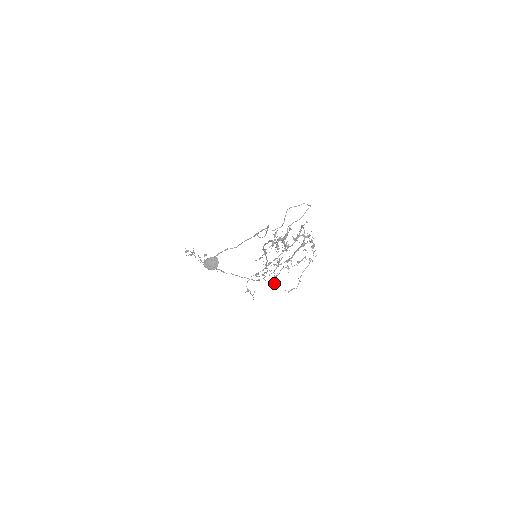
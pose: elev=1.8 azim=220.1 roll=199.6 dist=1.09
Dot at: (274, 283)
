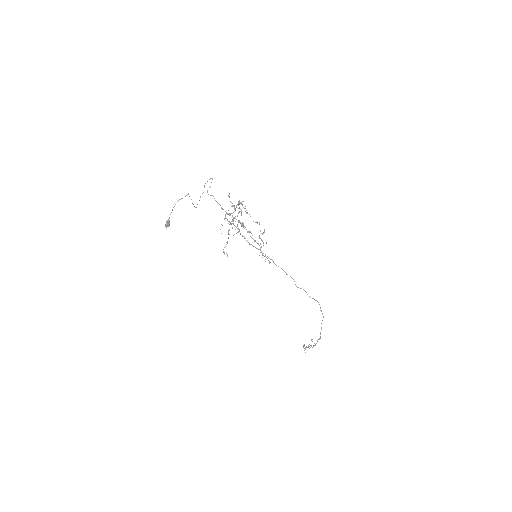
Dot at: (269, 262)
